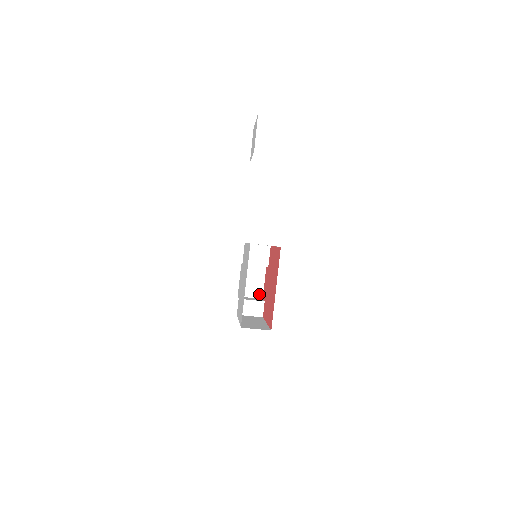
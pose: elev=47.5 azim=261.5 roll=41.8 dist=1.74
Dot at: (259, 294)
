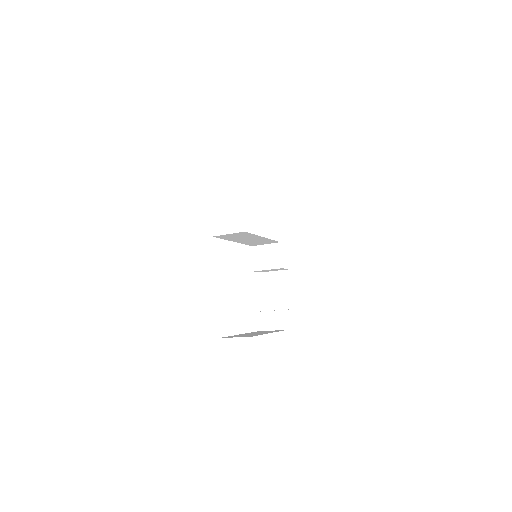
Dot at: (287, 304)
